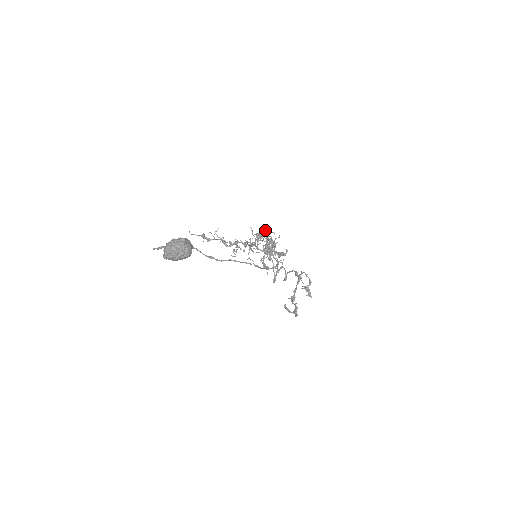
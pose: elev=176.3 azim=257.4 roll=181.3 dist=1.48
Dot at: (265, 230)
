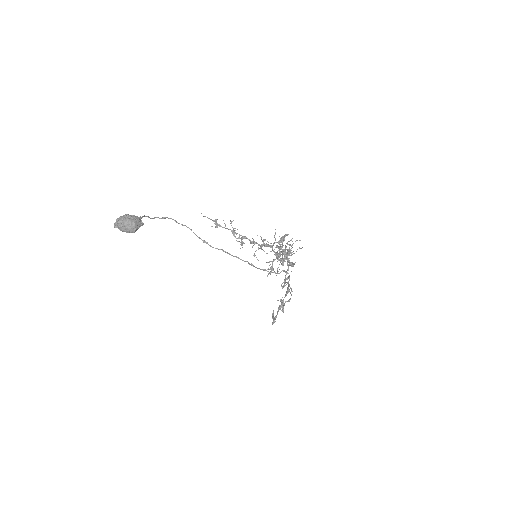
Dot at: (283, 237)
